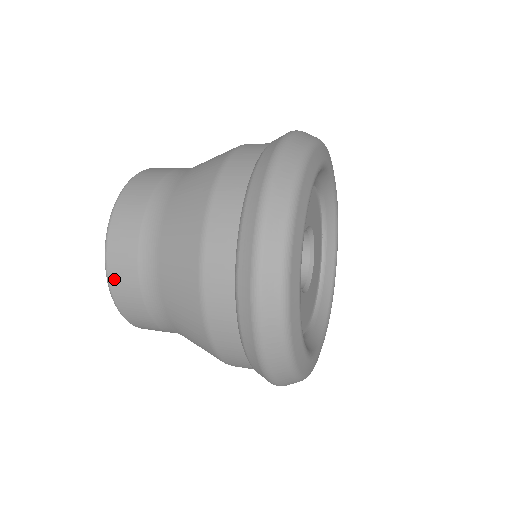
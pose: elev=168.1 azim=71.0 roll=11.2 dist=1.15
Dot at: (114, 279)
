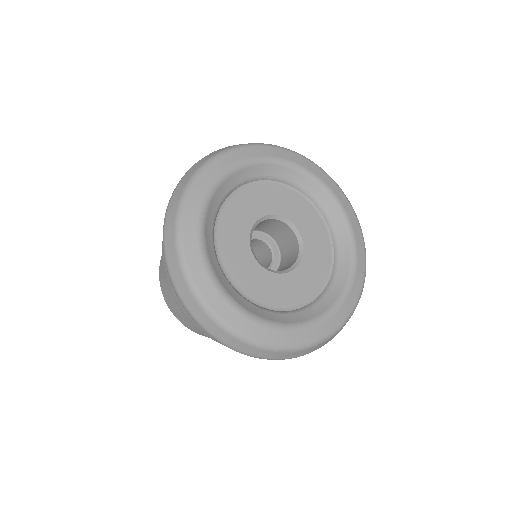
Dot at: occluded
